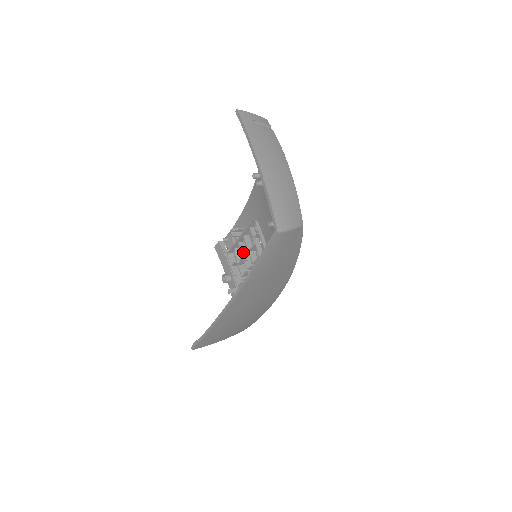
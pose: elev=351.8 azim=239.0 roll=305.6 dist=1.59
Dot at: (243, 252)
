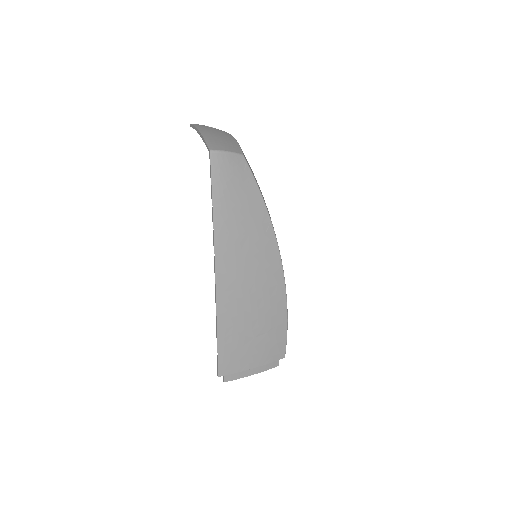
Dot at: occluded
